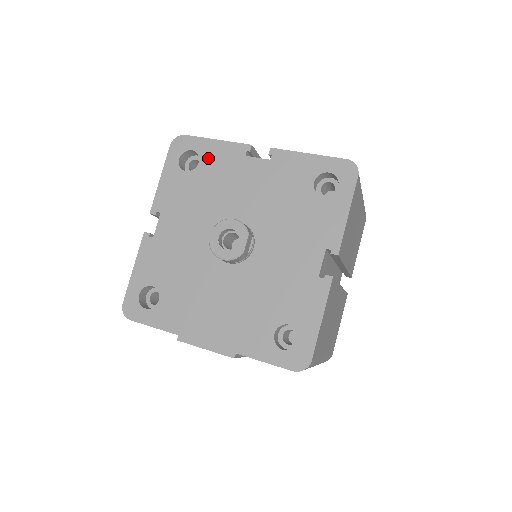
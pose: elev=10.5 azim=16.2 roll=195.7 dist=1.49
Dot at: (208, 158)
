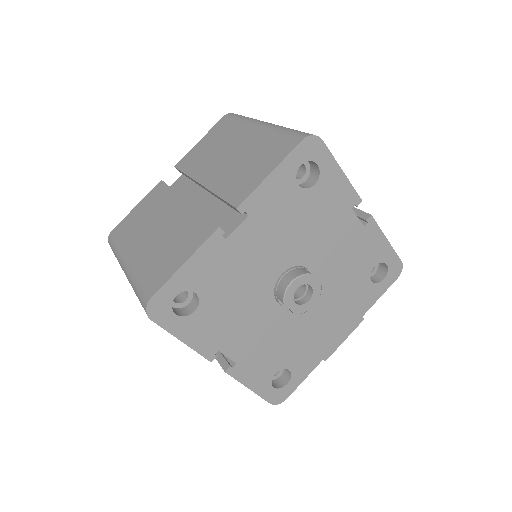
Dot at: (198, 281)
